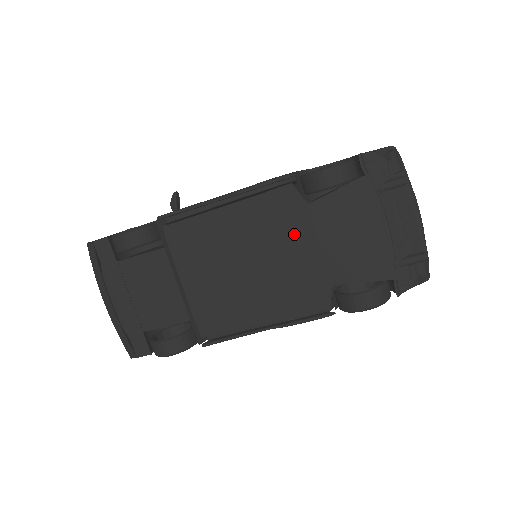
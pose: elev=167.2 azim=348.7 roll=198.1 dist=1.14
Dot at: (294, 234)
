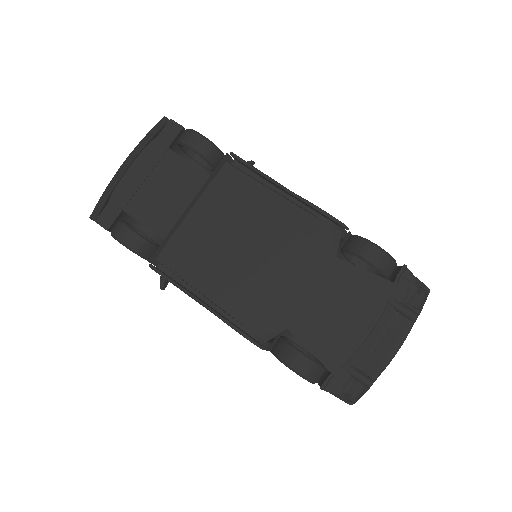
Dot at: (304, 265)
